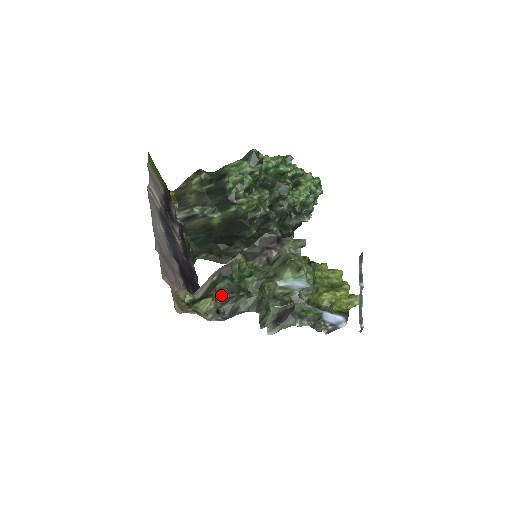
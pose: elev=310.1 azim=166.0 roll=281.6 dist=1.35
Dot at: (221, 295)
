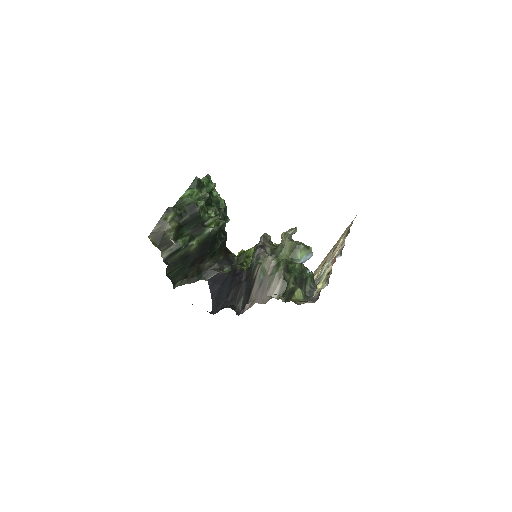
Dot at: (297, 285)
